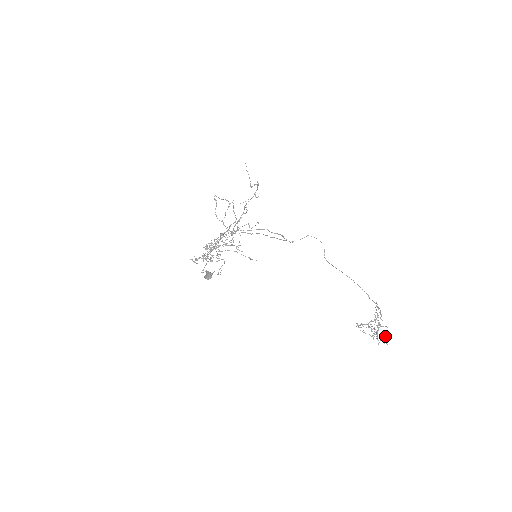
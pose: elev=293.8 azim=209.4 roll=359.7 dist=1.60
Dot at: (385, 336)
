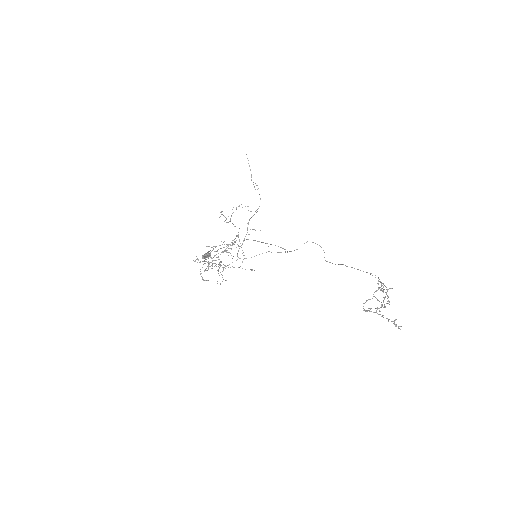
Dot at: (396, 319)
